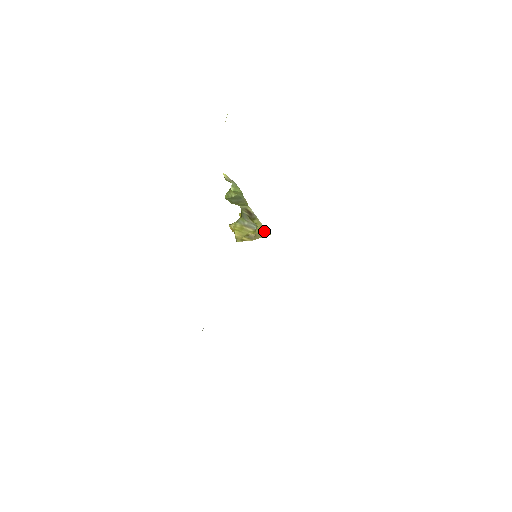
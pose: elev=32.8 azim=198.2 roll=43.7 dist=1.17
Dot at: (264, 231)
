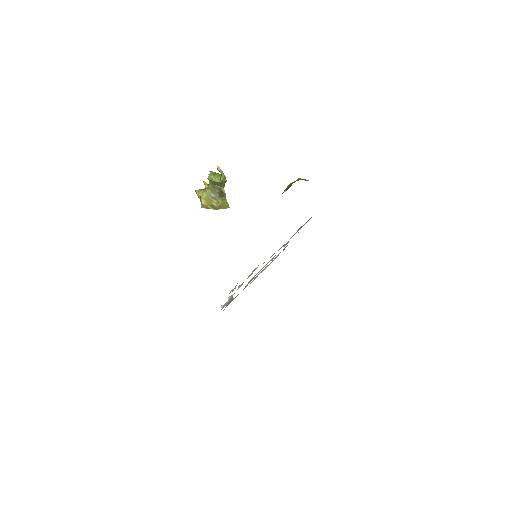
Dot at: (226, 205)
